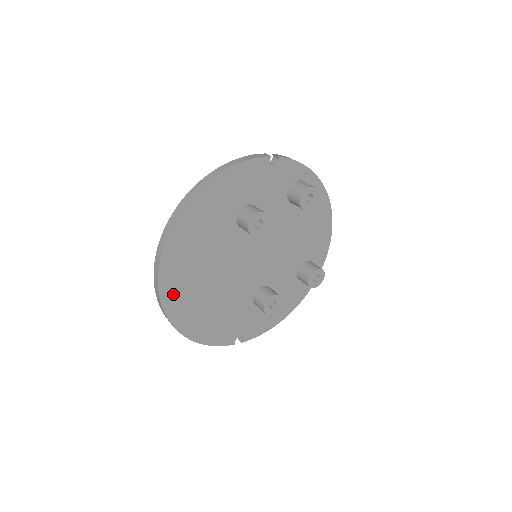
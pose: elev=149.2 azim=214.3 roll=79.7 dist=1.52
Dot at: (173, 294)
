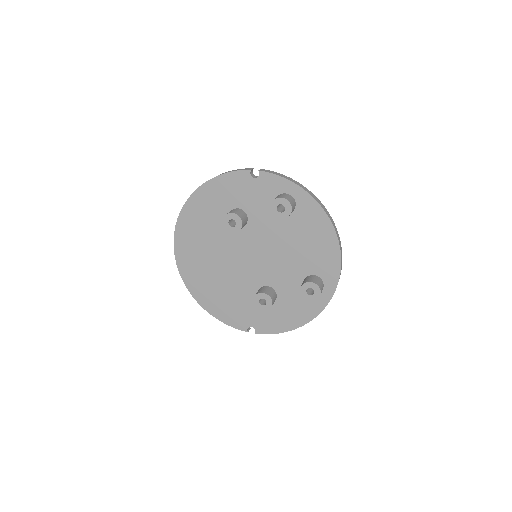
Dot at: (187, 268)
